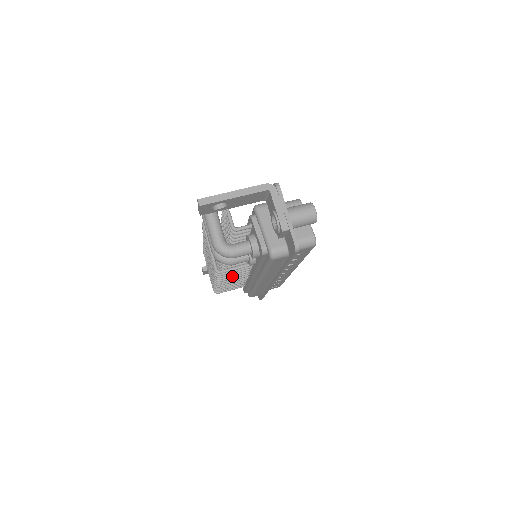
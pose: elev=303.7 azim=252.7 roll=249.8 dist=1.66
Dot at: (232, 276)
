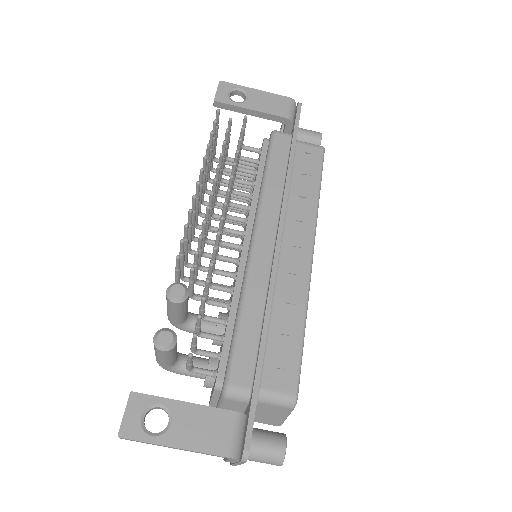
Dot at: occluded
